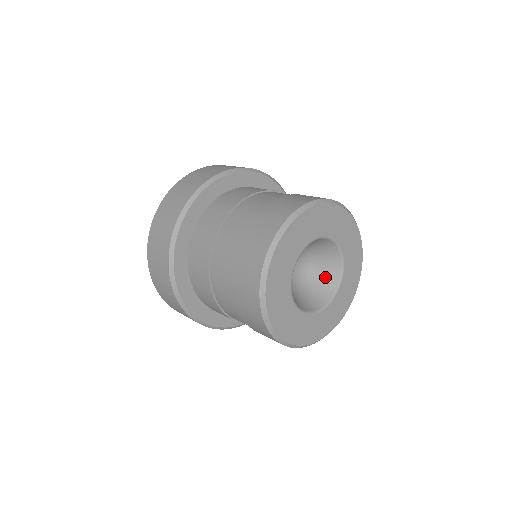
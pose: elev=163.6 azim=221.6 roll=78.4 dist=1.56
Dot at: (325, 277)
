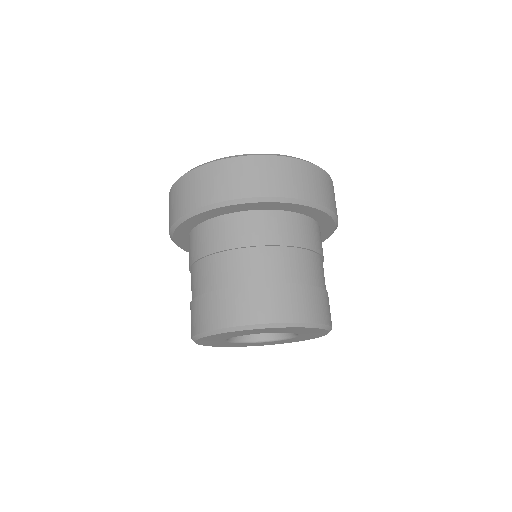
Dot at: occluded
